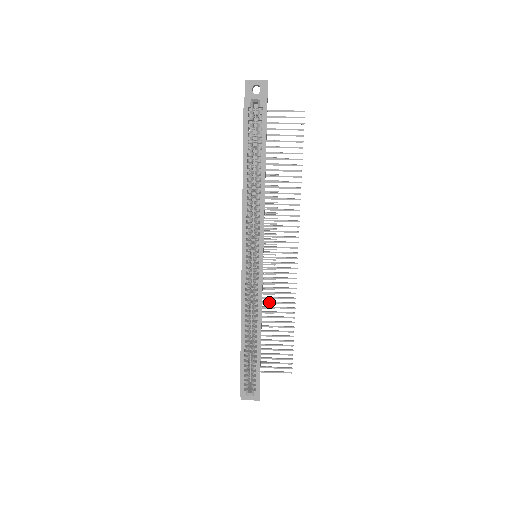
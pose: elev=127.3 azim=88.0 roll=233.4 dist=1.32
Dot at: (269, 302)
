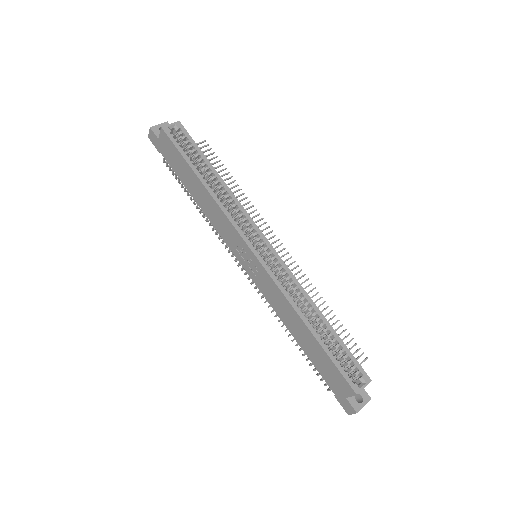
Dot at: occluded
